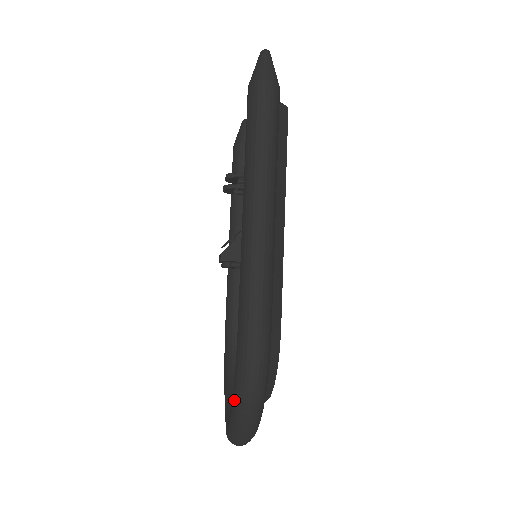
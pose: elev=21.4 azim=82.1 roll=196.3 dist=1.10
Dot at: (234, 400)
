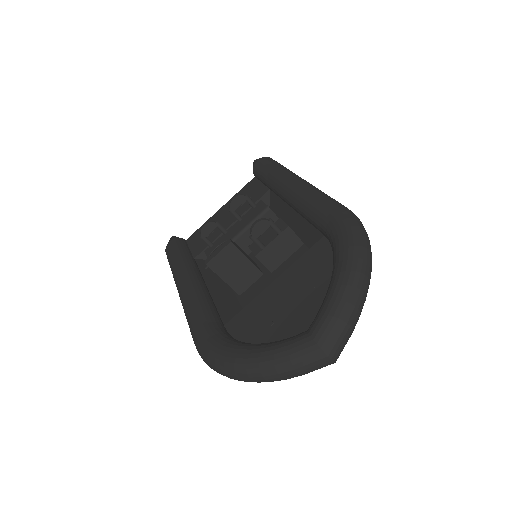
Dot at: (350, 250)
